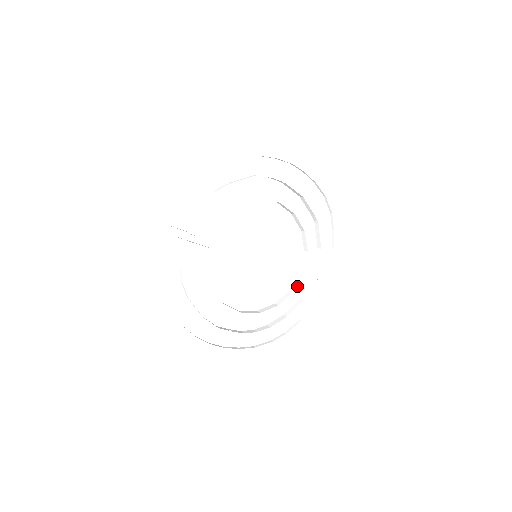
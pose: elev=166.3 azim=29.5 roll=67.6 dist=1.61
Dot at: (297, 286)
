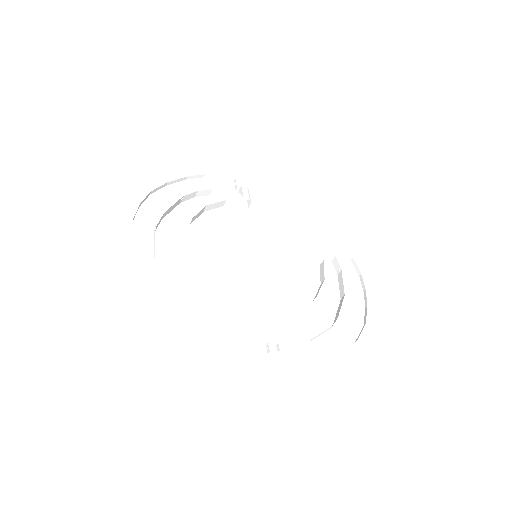
Dot at: (243, 328)
